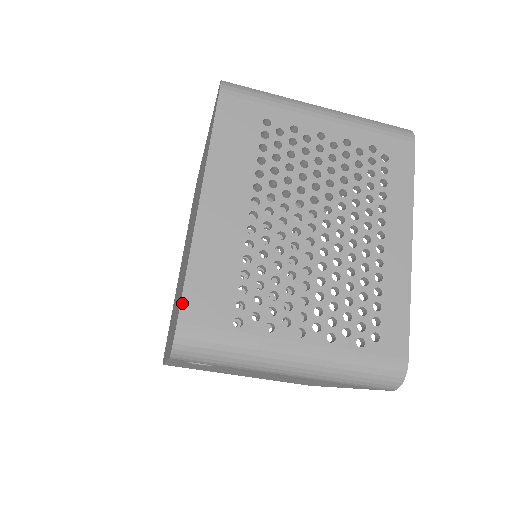
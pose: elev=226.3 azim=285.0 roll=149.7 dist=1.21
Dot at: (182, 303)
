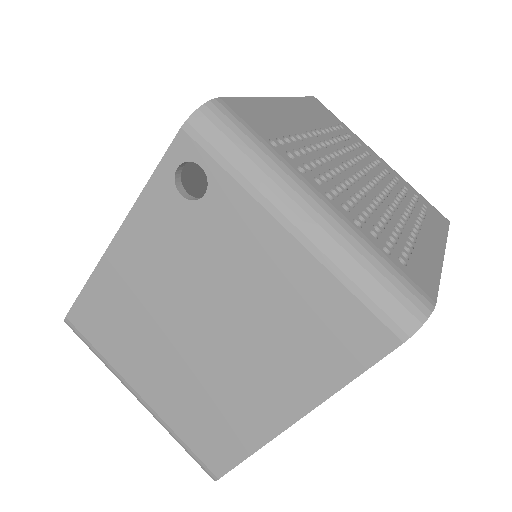
Dot at: (231, 98)
